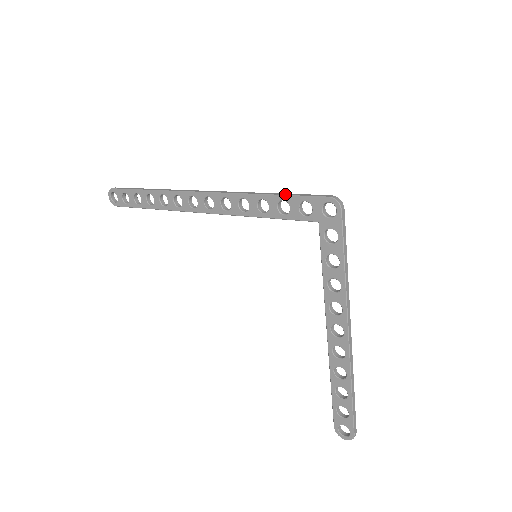
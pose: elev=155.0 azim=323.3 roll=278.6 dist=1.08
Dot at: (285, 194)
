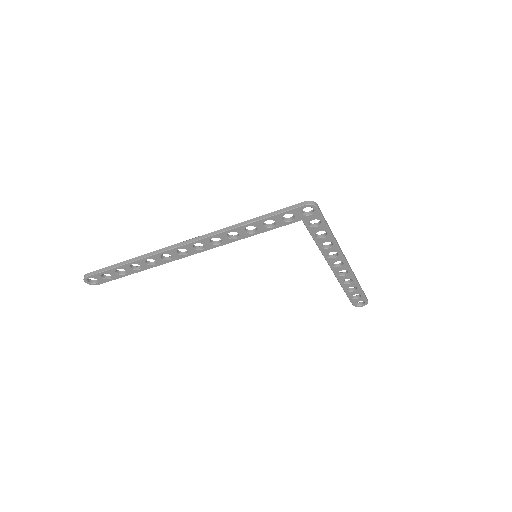
Dot at: (267, 216)
